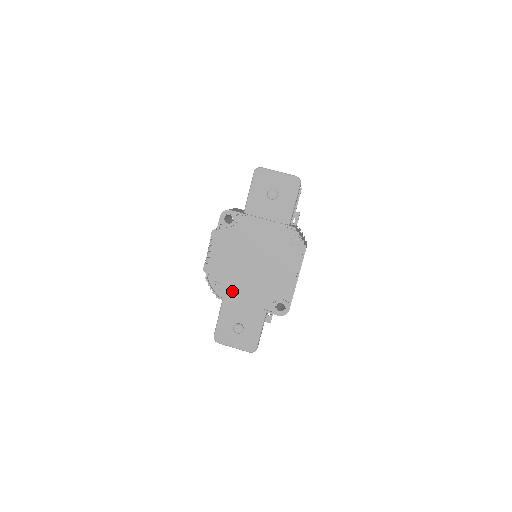
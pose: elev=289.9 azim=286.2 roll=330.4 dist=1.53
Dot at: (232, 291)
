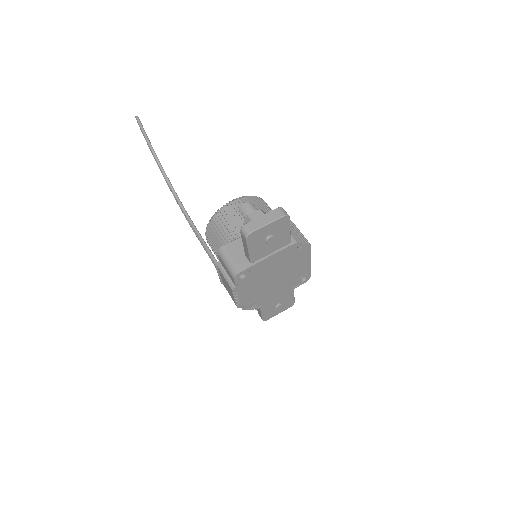
Dot at: (266, 299)
